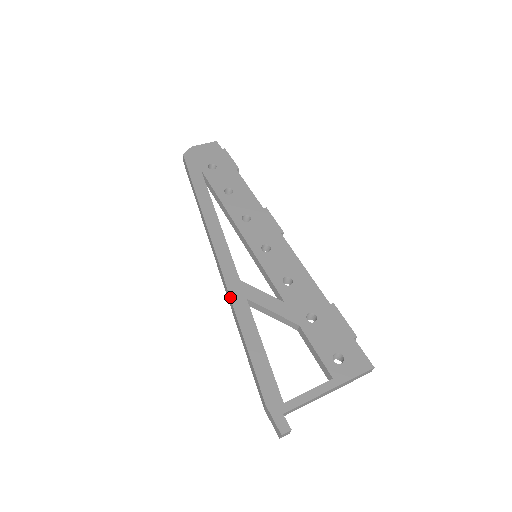
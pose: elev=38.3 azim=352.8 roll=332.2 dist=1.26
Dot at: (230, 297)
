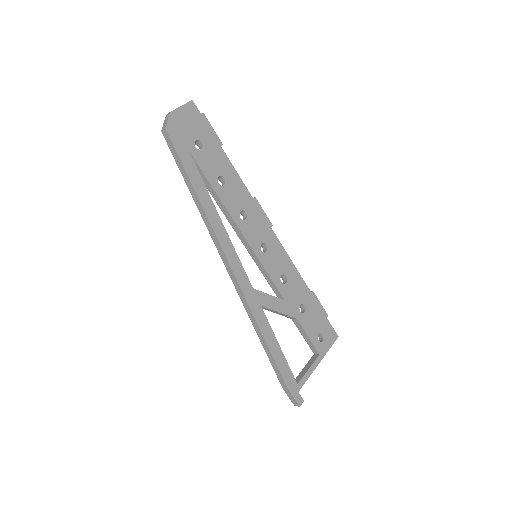
Dot at: (250, 308)
